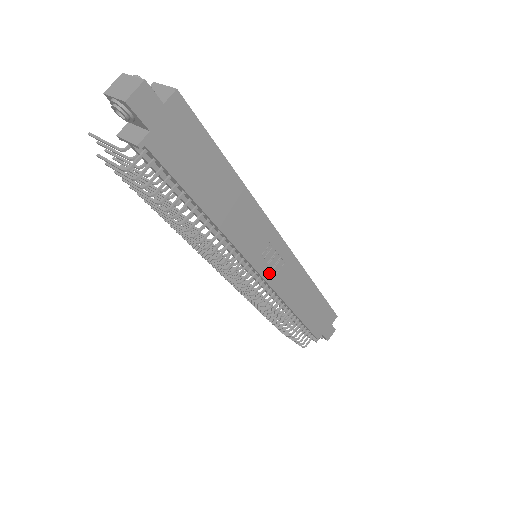
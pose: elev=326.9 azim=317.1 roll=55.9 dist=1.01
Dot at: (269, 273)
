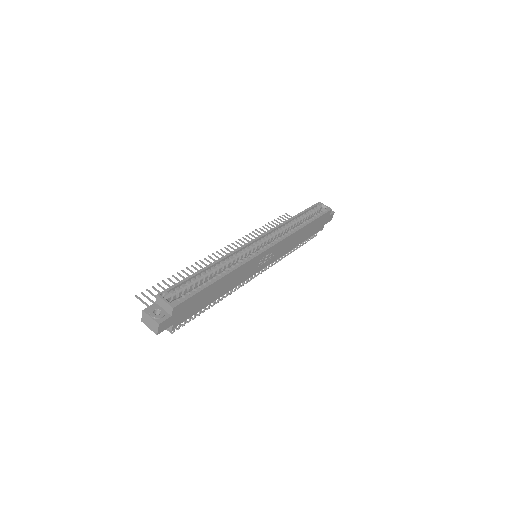
Dot at: (268, 262)
